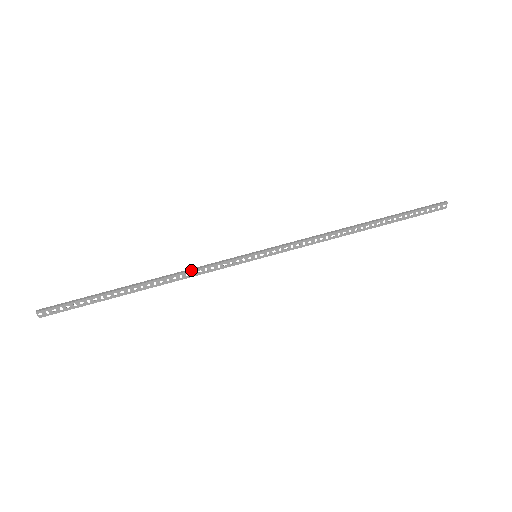
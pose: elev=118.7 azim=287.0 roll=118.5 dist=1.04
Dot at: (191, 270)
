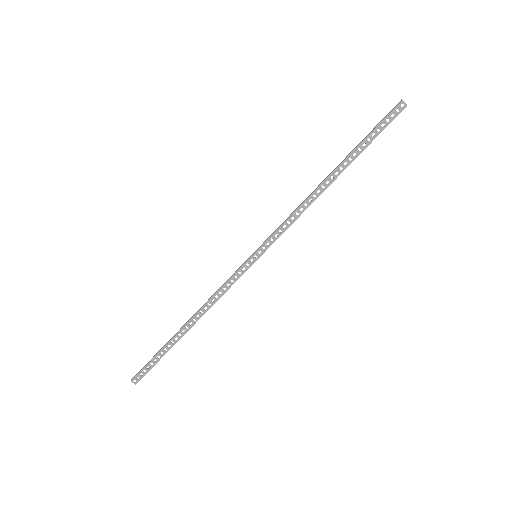
Dot at: (213, 295)
